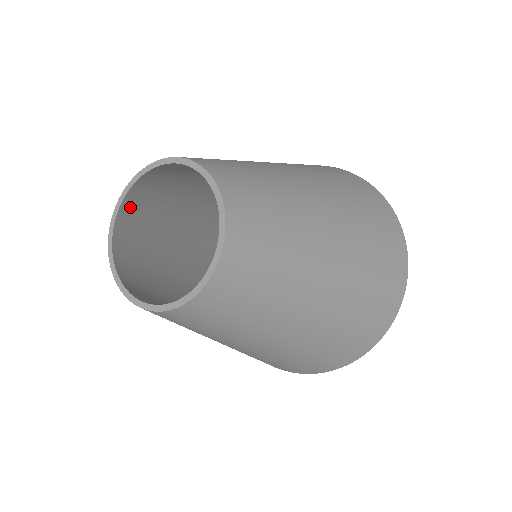
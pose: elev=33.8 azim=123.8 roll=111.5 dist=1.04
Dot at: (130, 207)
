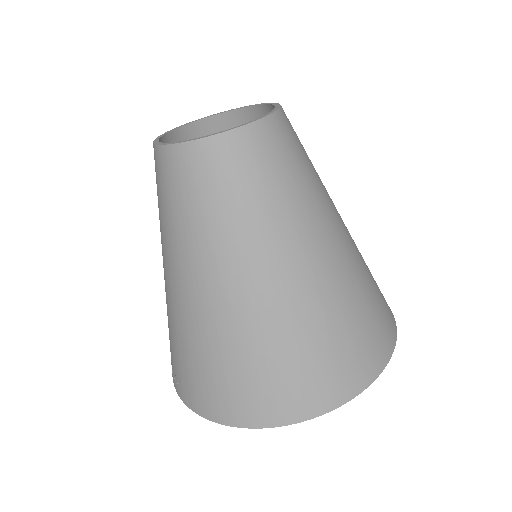
Dot at: occluded
